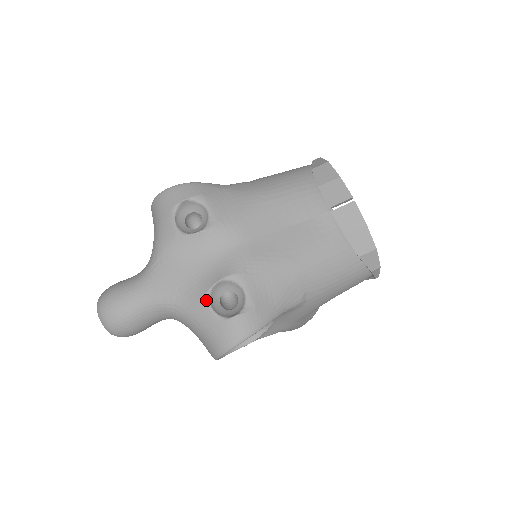
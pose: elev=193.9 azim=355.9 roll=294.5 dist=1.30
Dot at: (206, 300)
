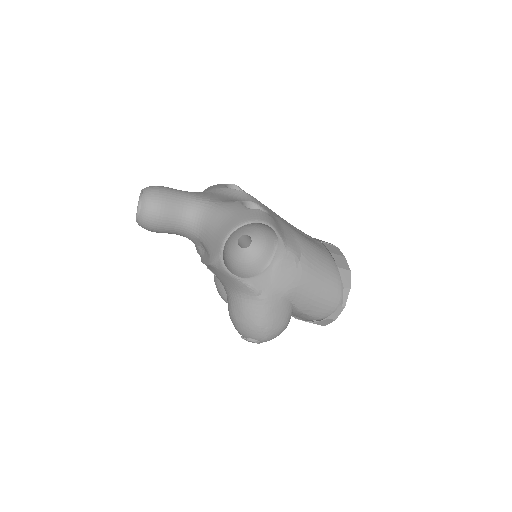
Dot at: (240, 202)
